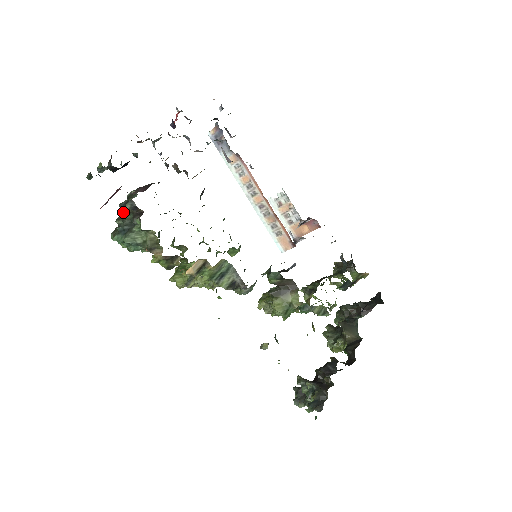
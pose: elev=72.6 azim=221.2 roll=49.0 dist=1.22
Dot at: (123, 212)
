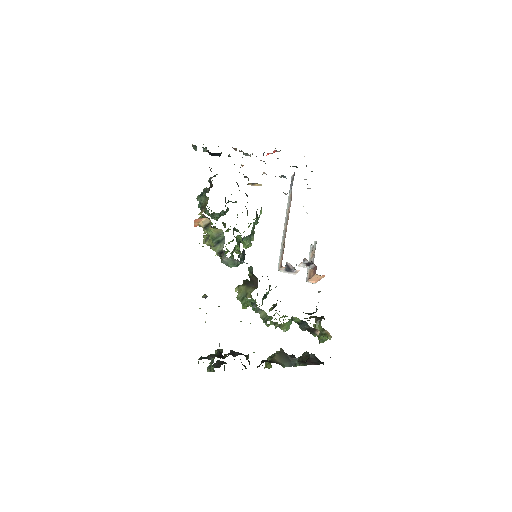
Dot at: occluded
